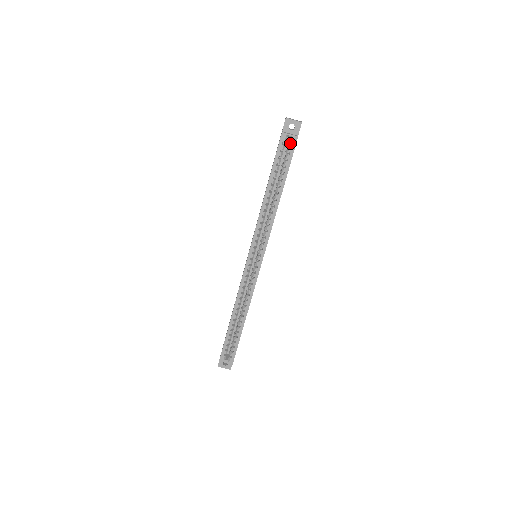
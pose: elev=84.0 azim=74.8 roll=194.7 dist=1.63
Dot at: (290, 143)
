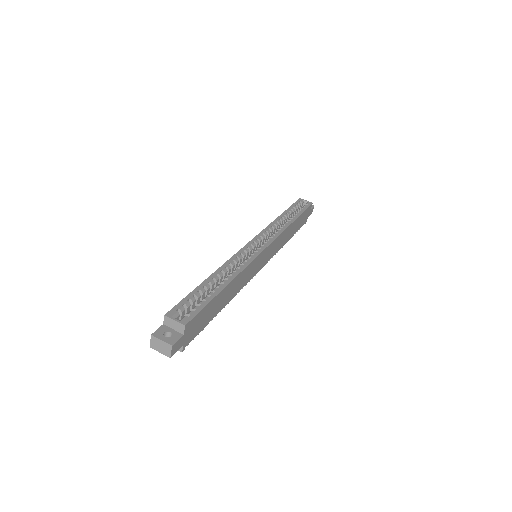
Dot at: (306, 204)
